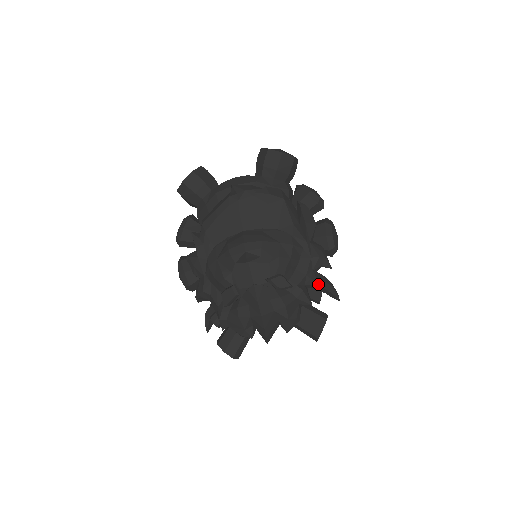
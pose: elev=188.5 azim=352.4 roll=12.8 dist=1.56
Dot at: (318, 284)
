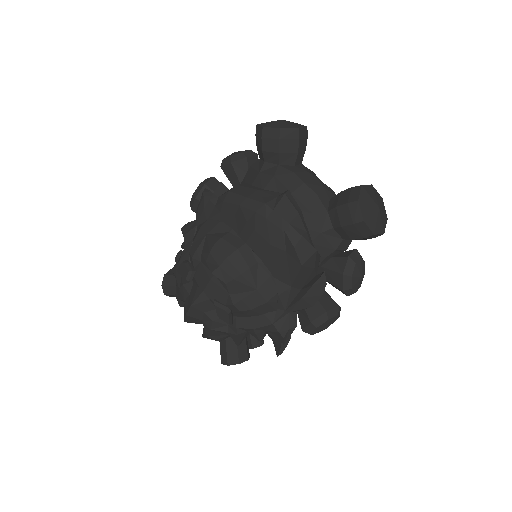
Dot at: (260, 341)
